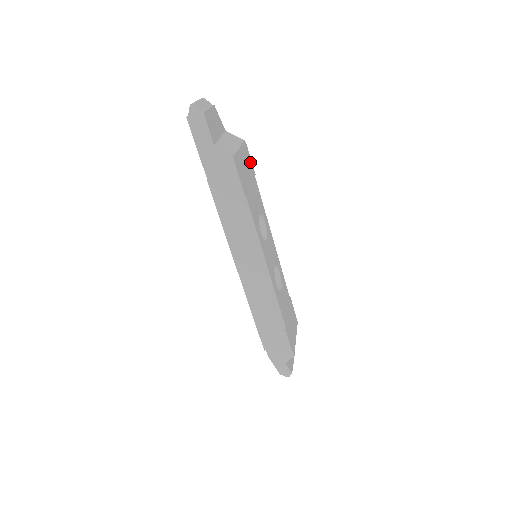
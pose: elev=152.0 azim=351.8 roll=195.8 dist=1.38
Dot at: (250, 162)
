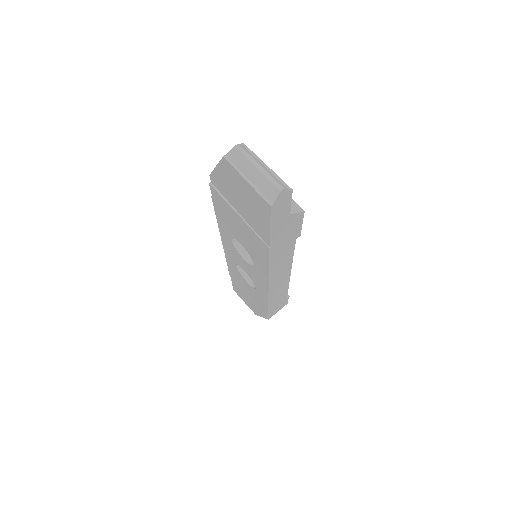
Dot at: occluded
